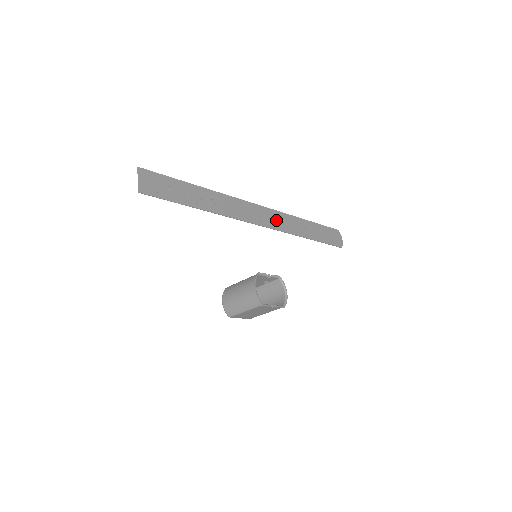
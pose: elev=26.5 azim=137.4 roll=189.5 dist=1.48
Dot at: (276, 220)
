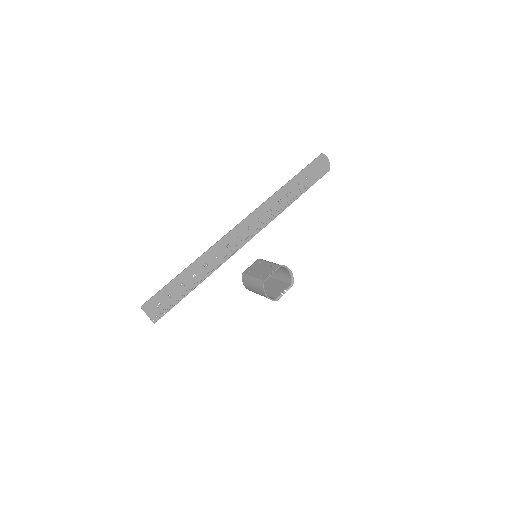
Dot at: (261, 218)
